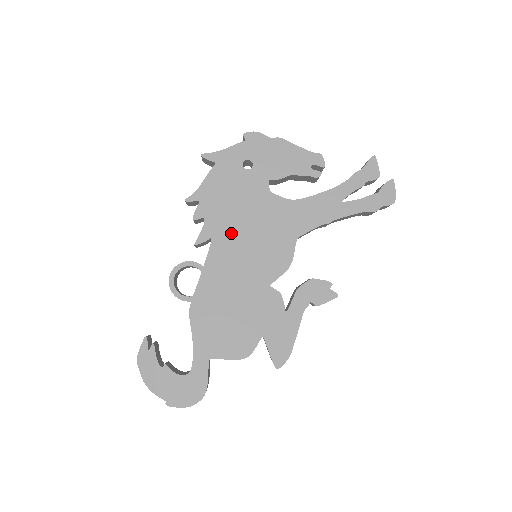
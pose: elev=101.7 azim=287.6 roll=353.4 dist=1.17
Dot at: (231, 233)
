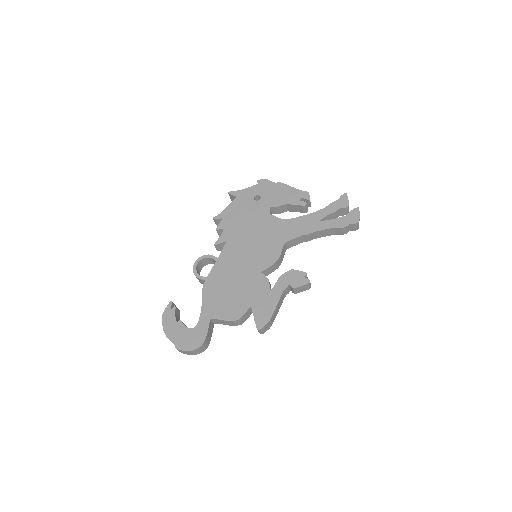
Dot at: (240, 238)
